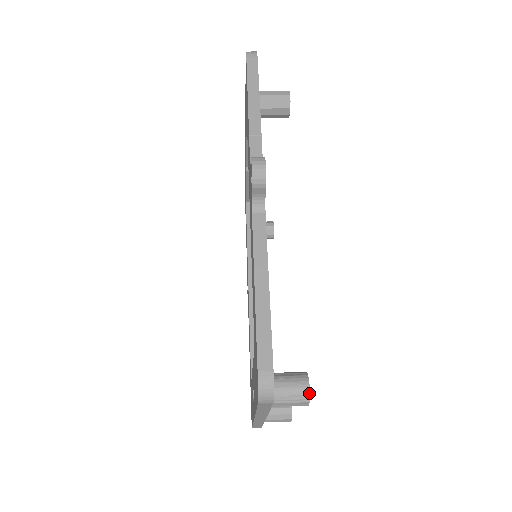
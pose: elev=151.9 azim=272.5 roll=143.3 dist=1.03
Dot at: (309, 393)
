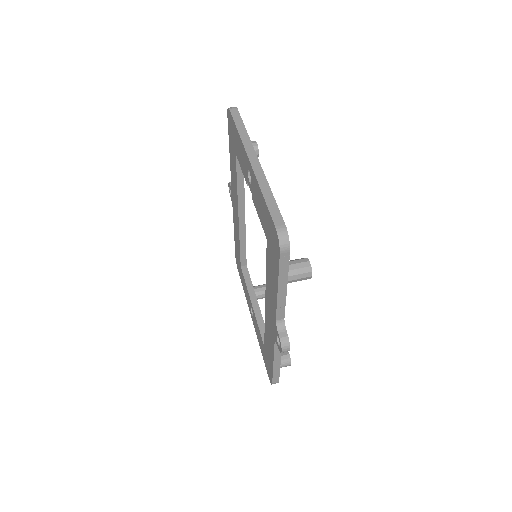
Dot at: occluded
